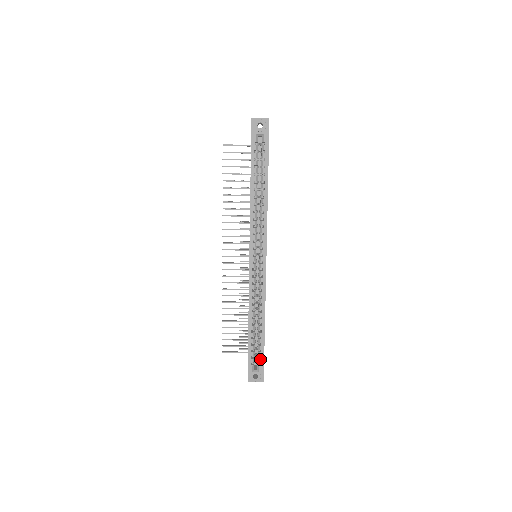
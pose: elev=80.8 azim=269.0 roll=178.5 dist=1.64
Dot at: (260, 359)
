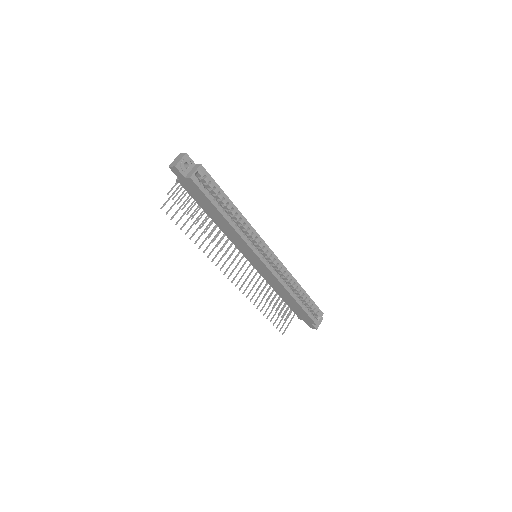
Dot at: (316, 309)
